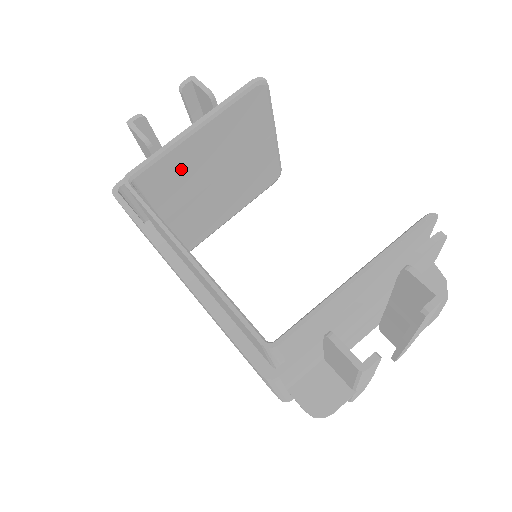
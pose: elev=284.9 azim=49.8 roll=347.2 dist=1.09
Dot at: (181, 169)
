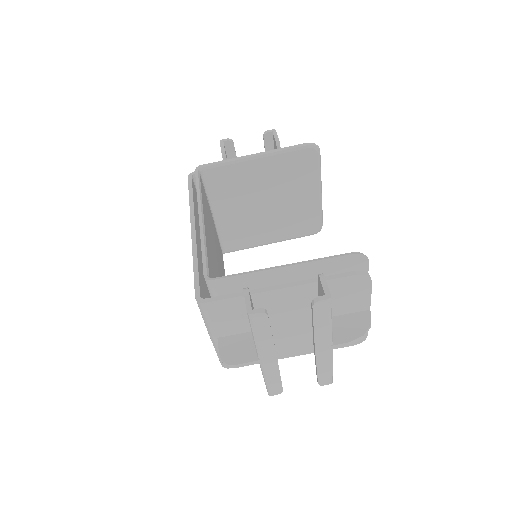
Dot at: (238, 181)
